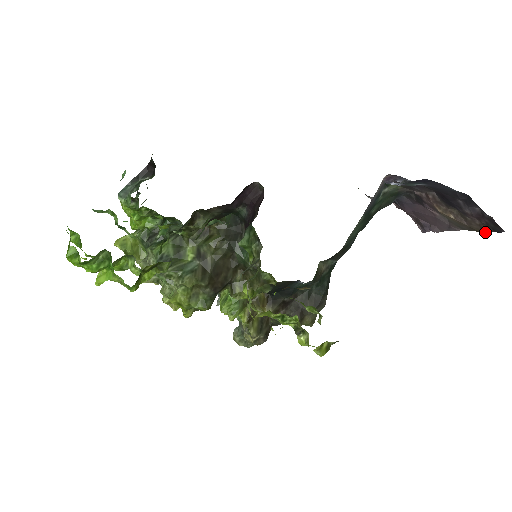
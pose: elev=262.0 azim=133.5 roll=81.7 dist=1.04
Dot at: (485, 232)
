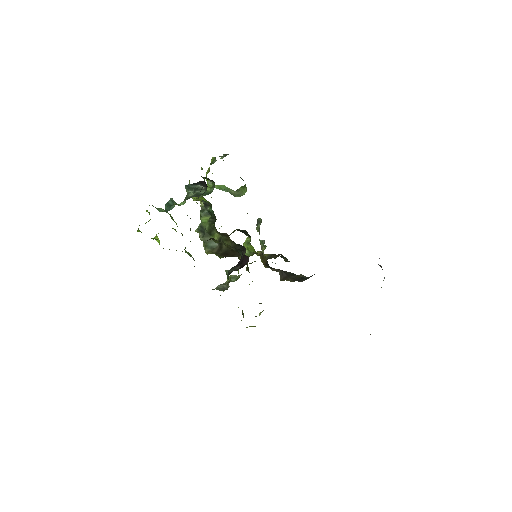
Dot at: occluded
